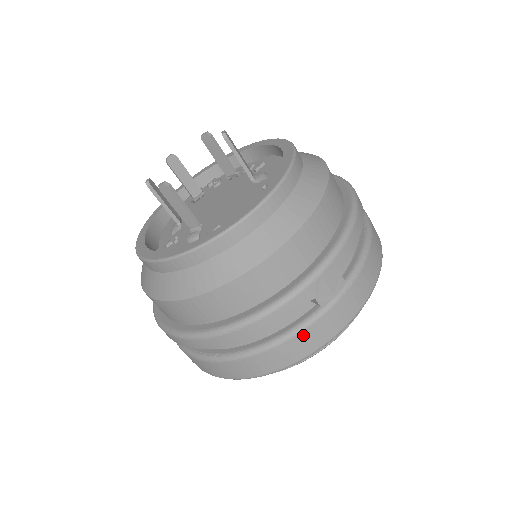
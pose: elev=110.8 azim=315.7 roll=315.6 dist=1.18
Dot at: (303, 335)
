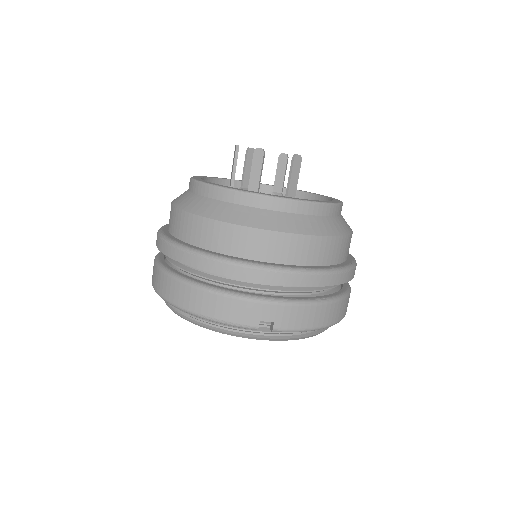
Dot at: occluded
